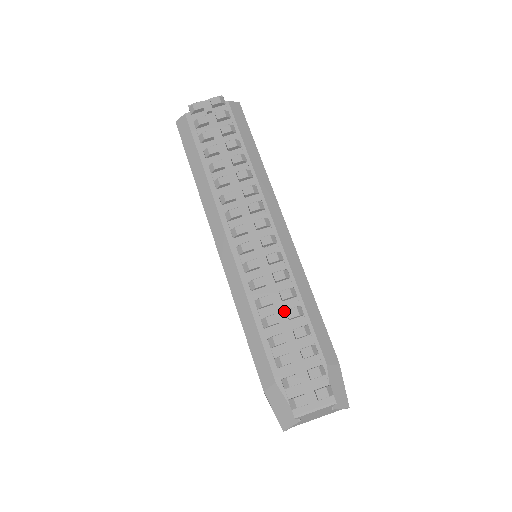
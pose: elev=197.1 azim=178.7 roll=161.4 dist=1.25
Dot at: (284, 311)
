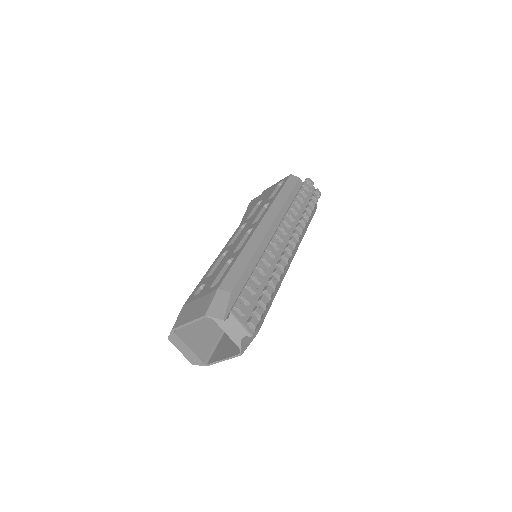
Dot at: (269, 276)
